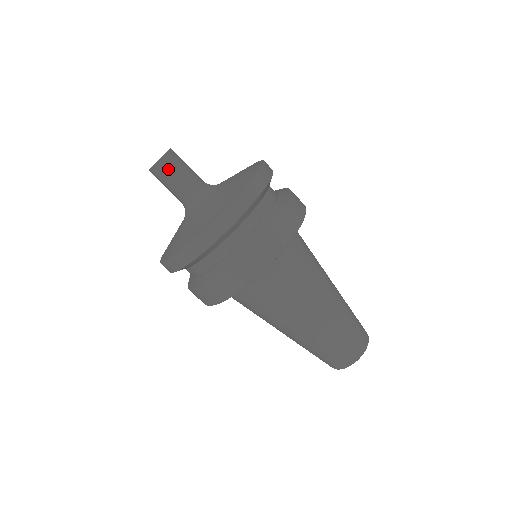
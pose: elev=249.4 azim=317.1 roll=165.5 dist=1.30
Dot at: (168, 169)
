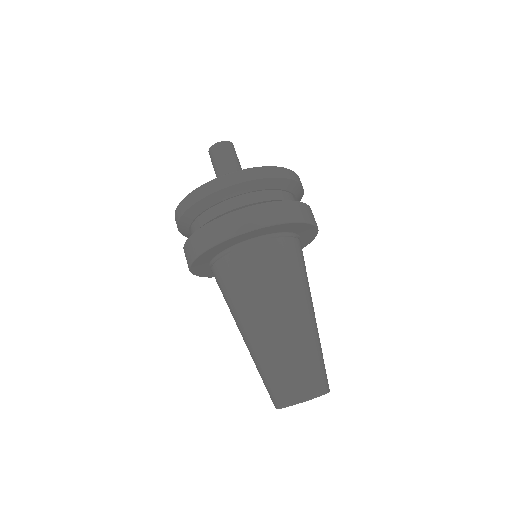
Dot at: (217, 153)
